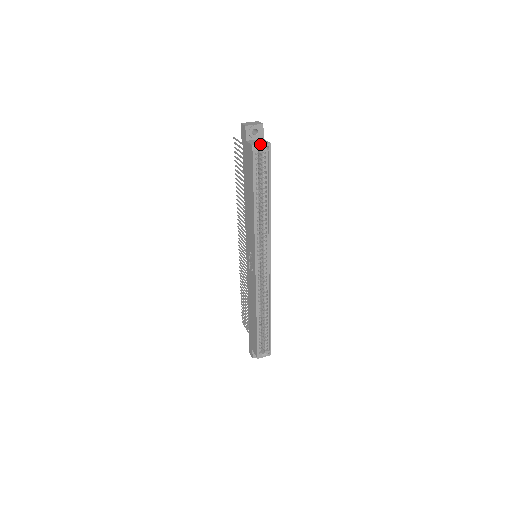
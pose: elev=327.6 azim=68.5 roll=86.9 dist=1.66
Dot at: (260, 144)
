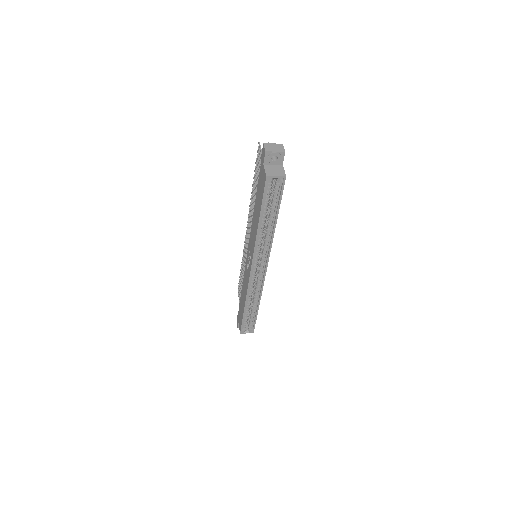
Dot at: (275, 176)
